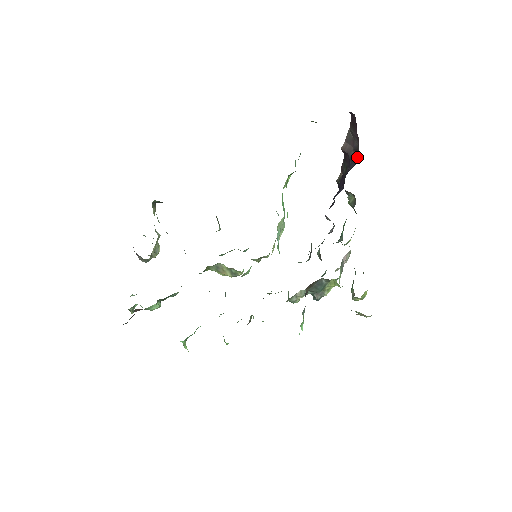
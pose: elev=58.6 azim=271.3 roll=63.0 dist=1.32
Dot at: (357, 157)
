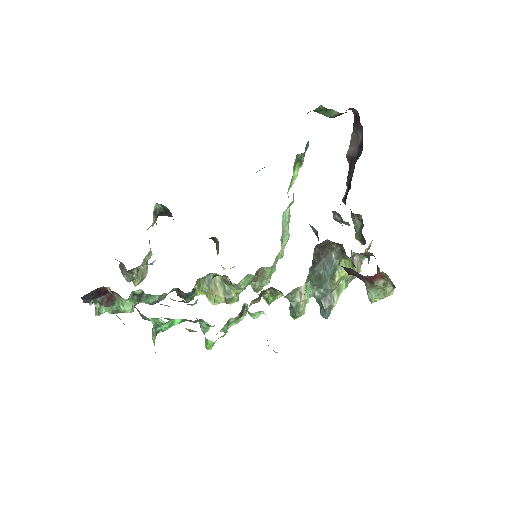
Dot at: (362, 148)
